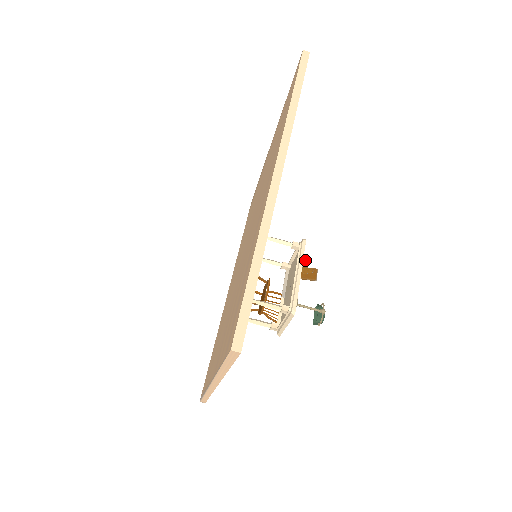
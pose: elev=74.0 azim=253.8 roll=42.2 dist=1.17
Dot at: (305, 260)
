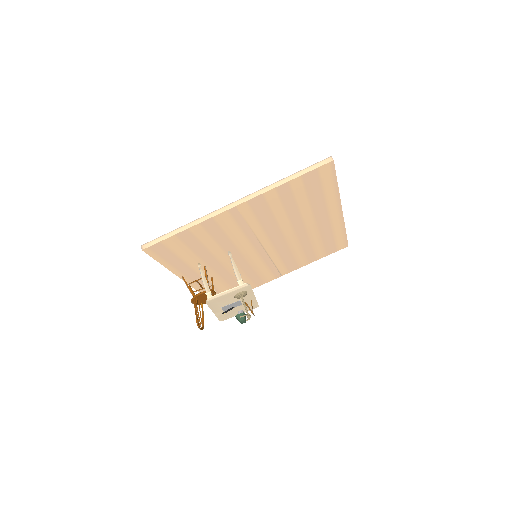
Dot at: occluded
